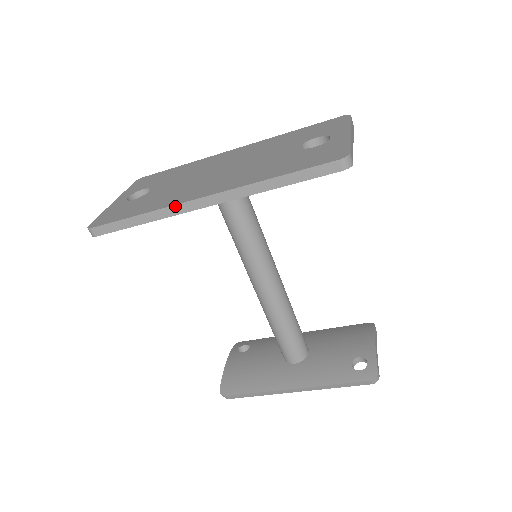
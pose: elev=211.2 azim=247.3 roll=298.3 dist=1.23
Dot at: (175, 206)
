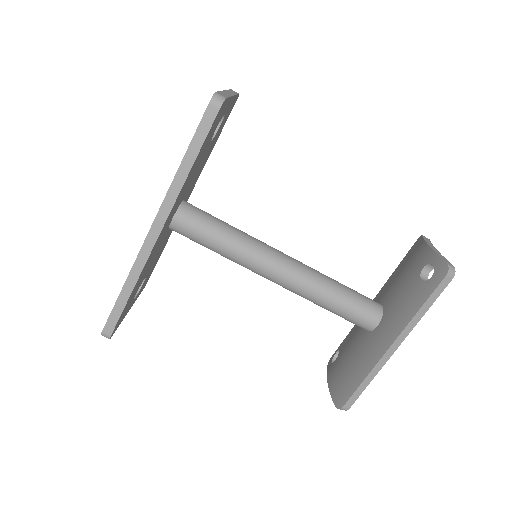
Dot at: (139, 256)
